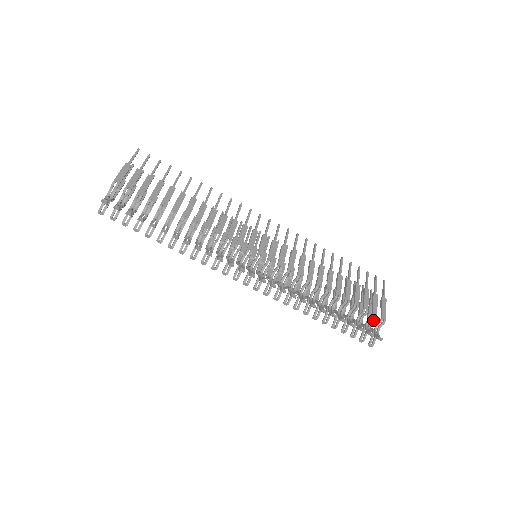
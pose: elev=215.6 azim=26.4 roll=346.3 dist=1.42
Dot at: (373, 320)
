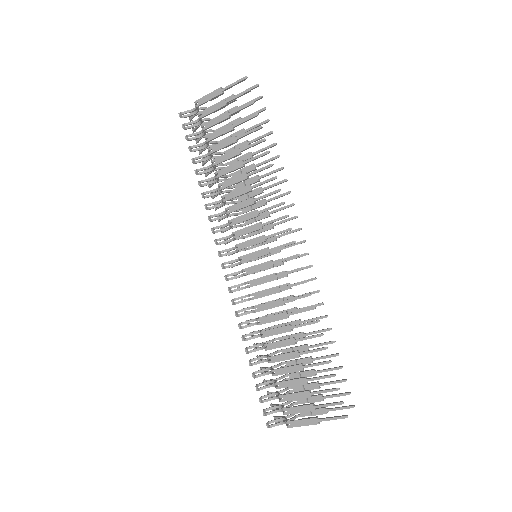
Dot at: (284, 412)
